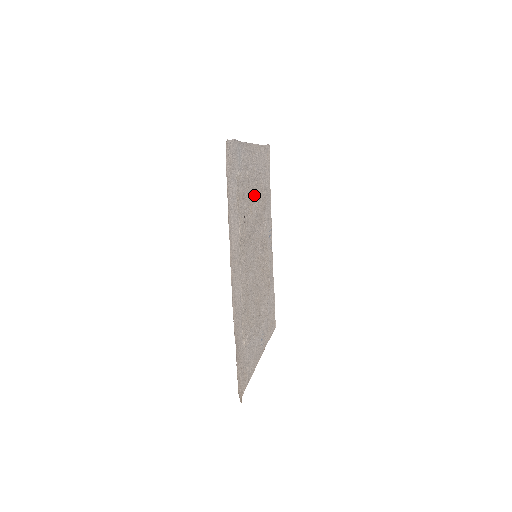
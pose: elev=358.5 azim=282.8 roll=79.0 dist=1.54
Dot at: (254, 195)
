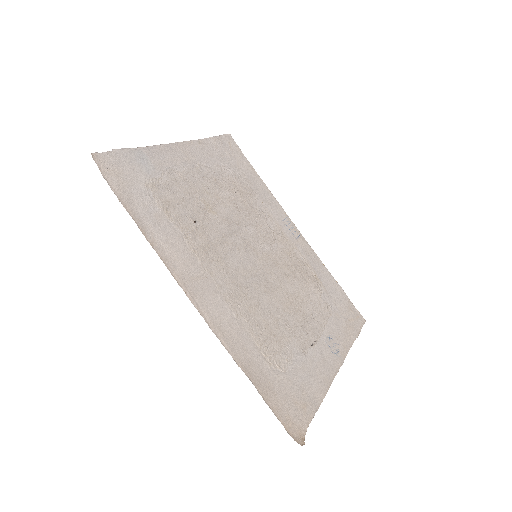
Dot at: (214, 193)
